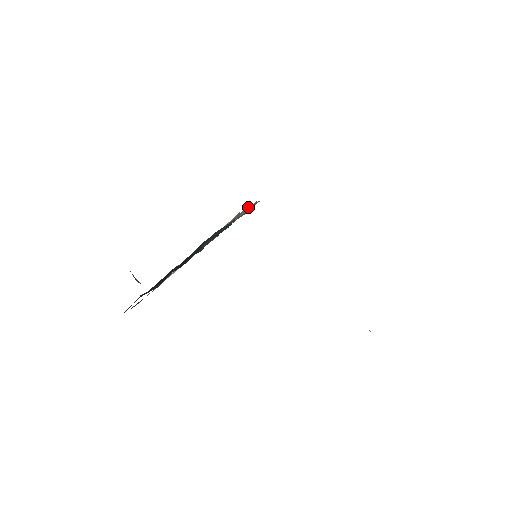
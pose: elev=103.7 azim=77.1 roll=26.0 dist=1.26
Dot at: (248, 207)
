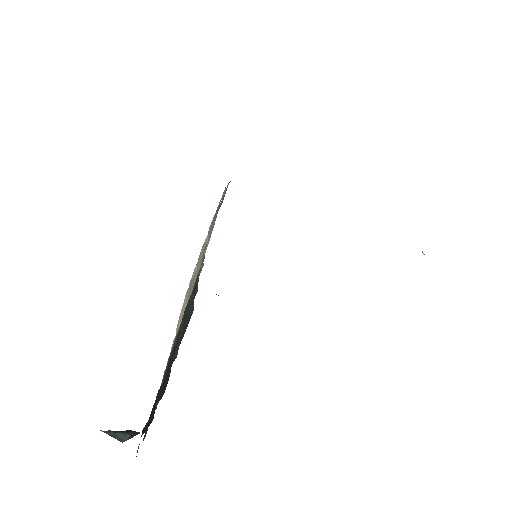
Dot at: occluded
